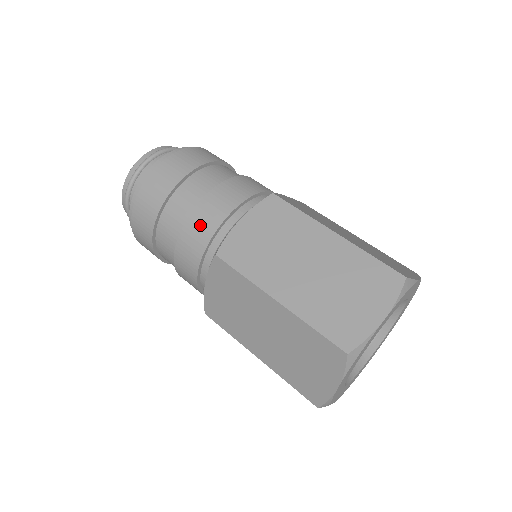
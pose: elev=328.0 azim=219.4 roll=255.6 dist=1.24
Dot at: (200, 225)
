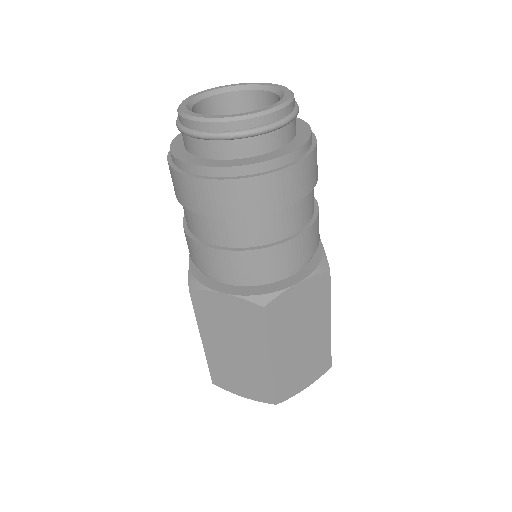
Dot at: (199, 257)
